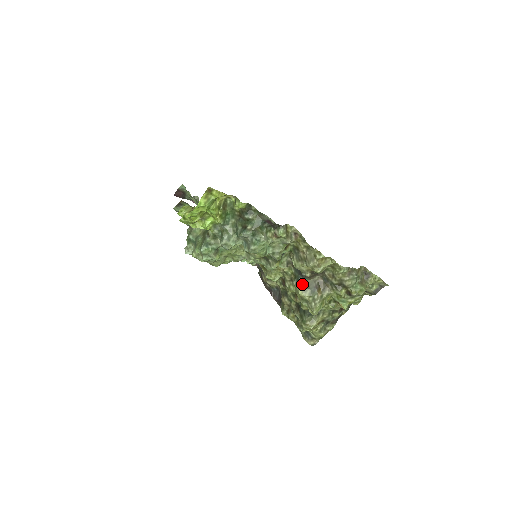
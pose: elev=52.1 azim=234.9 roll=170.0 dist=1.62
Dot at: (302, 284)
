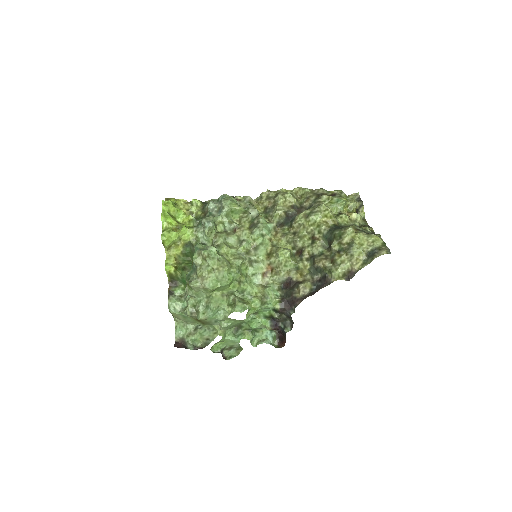
Dot at: occluded
